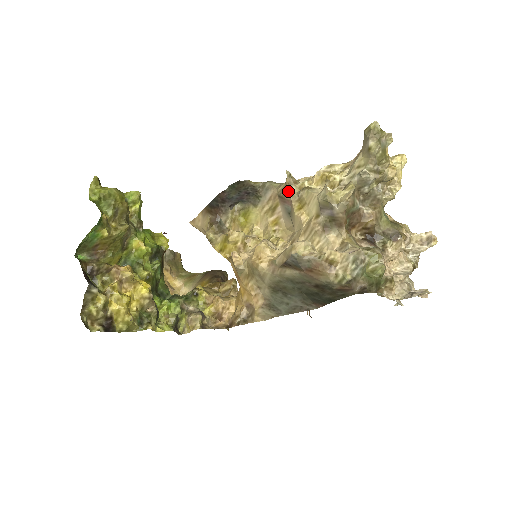
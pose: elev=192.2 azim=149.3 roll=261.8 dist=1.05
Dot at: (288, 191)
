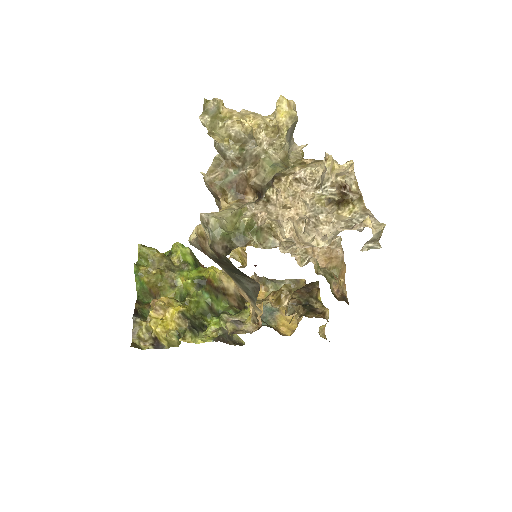
Dot at: occluded
